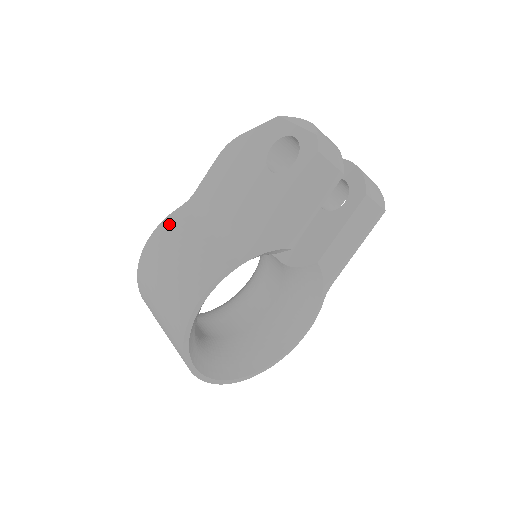
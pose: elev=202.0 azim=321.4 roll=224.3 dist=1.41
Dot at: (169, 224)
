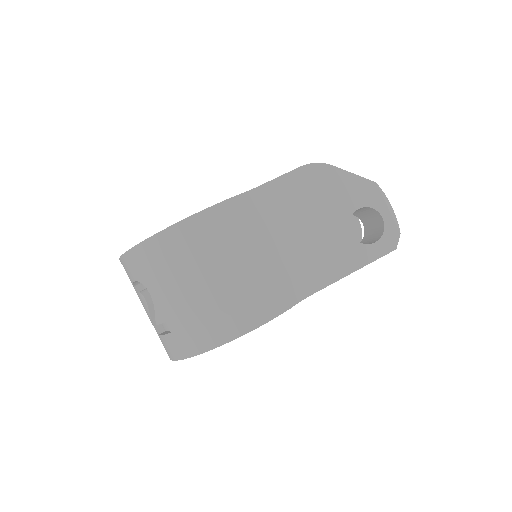
Dot at: (231, 212)
